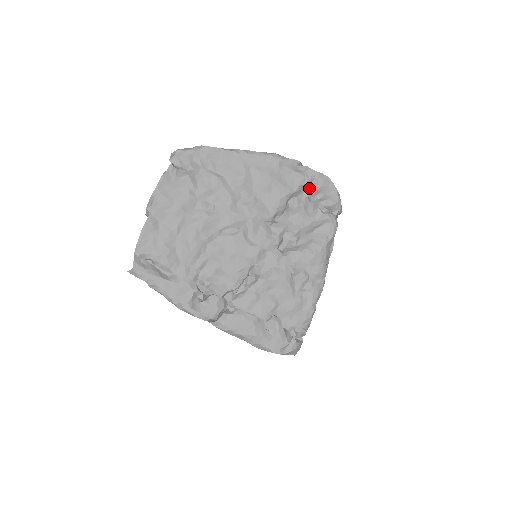
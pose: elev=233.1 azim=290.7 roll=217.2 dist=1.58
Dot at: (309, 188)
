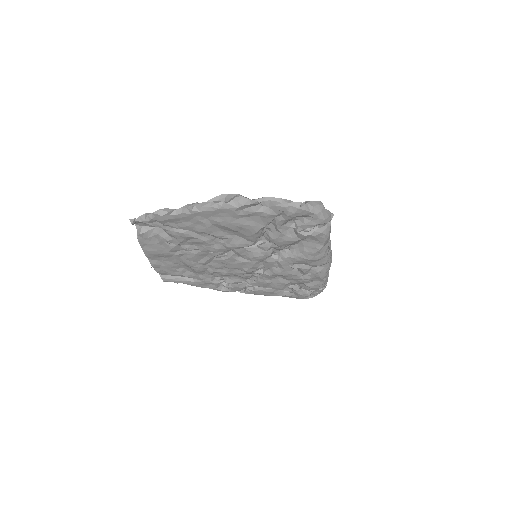
Dot at: (280, 219)
